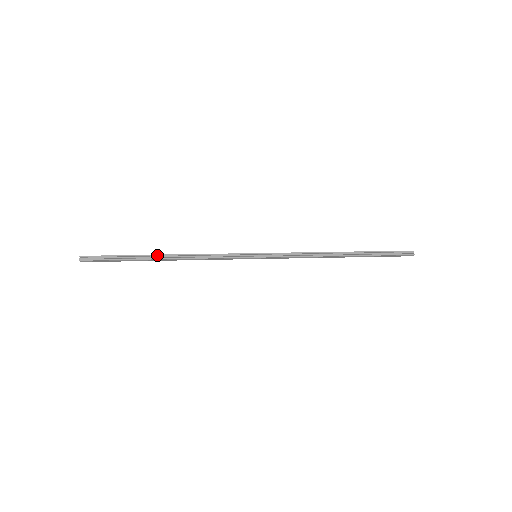
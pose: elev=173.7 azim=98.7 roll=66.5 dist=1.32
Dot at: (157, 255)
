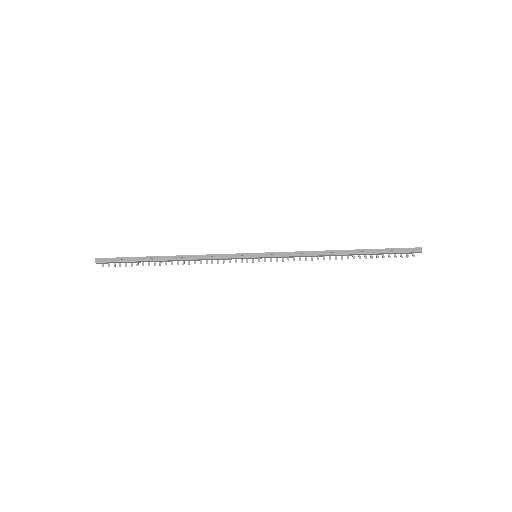
Dot at: (164, 257)
